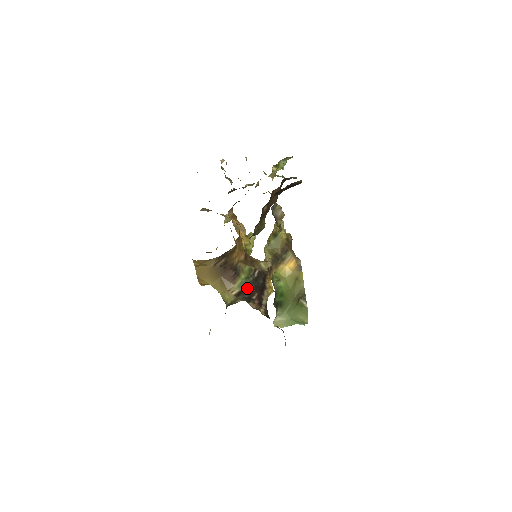
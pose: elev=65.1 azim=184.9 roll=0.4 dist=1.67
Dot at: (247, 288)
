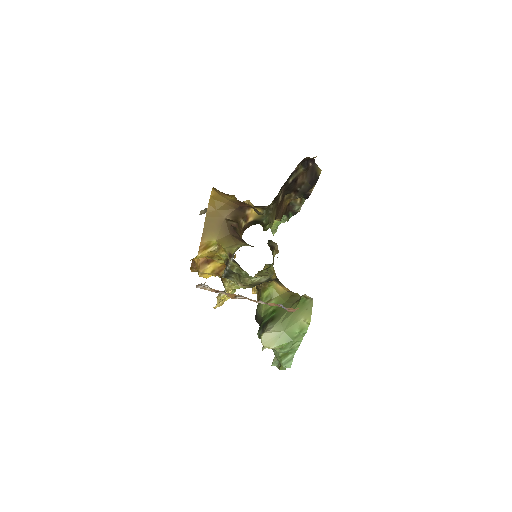
Dot at: occluded
